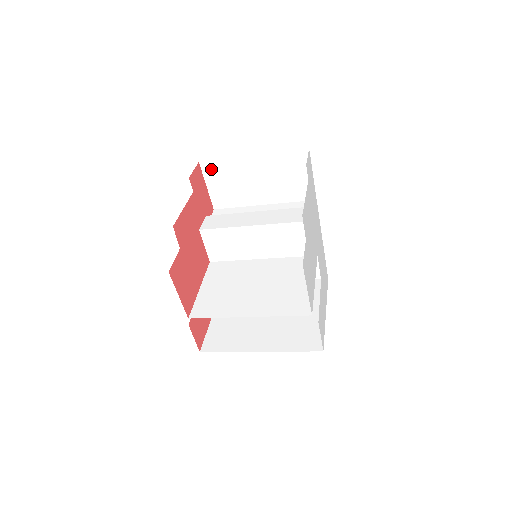
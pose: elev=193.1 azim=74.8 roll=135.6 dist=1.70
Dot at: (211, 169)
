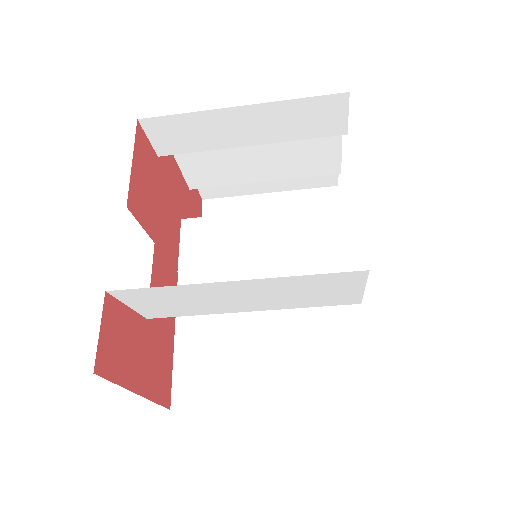
Dot at: (214, 208)
